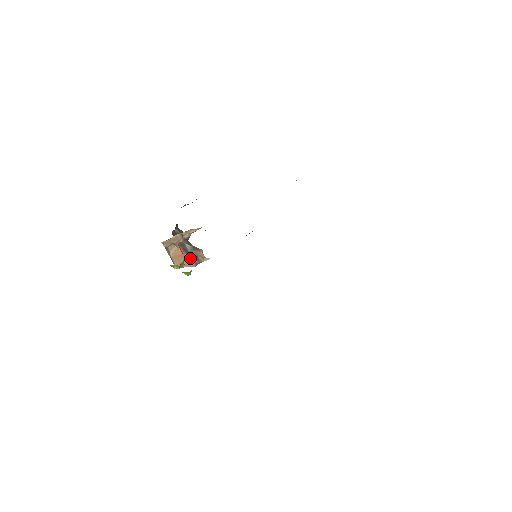
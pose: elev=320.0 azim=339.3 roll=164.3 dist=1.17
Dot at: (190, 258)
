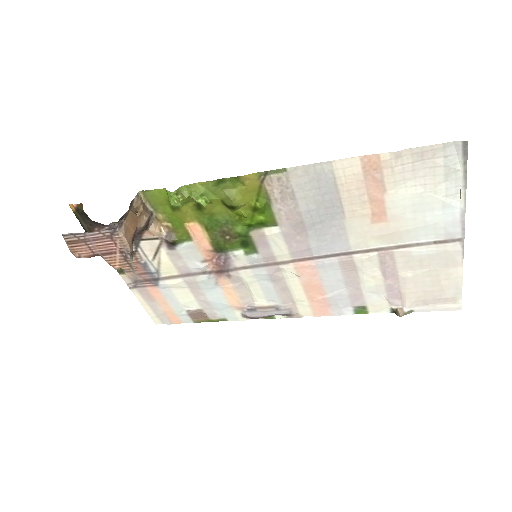
Dot at: (132, 241)
